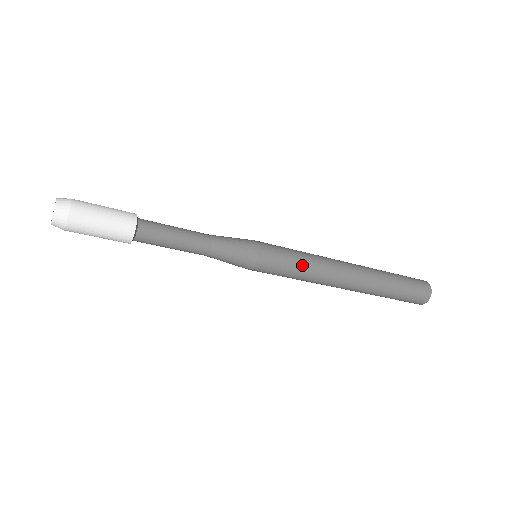
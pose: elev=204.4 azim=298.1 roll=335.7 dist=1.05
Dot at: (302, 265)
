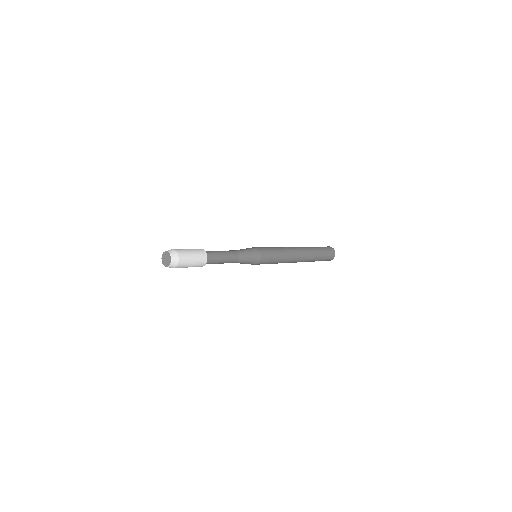
Dot at: occluded
